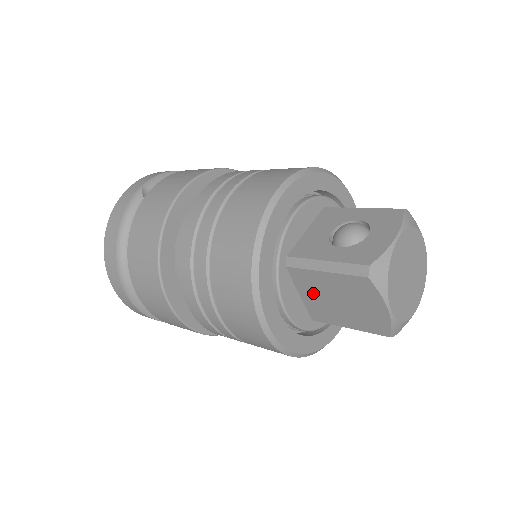
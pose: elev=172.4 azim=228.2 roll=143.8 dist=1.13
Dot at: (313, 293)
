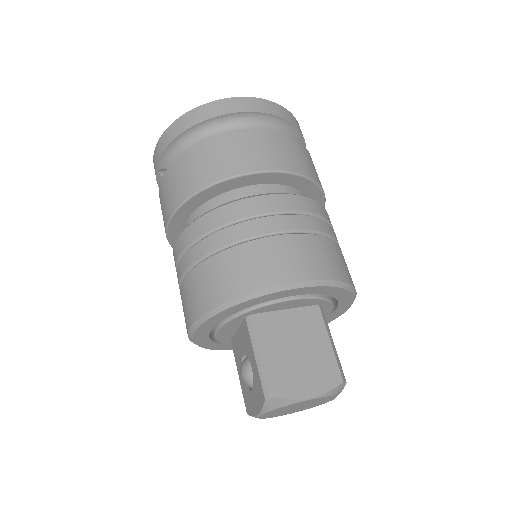
Dot at: occluded
